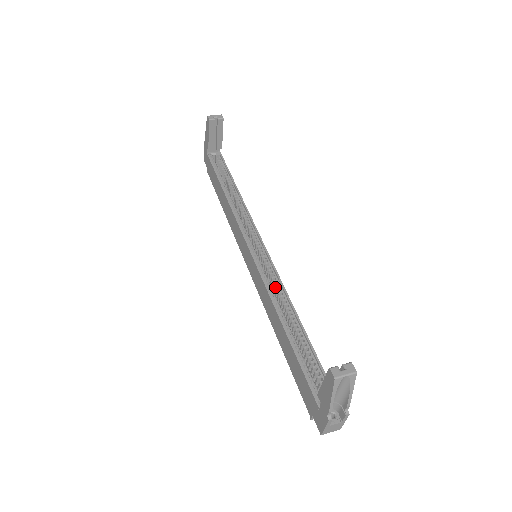
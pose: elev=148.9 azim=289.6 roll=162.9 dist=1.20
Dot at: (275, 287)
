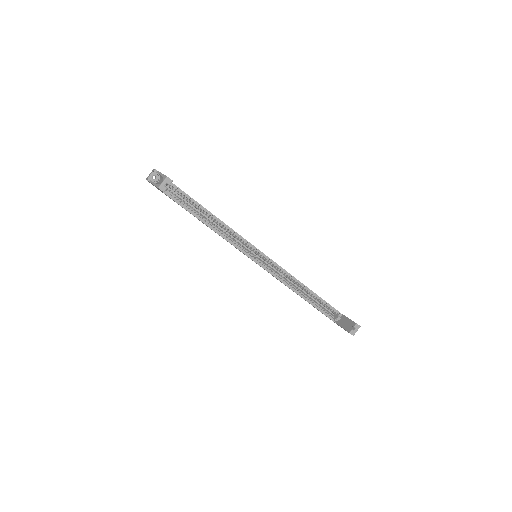
Dot at: occluded
